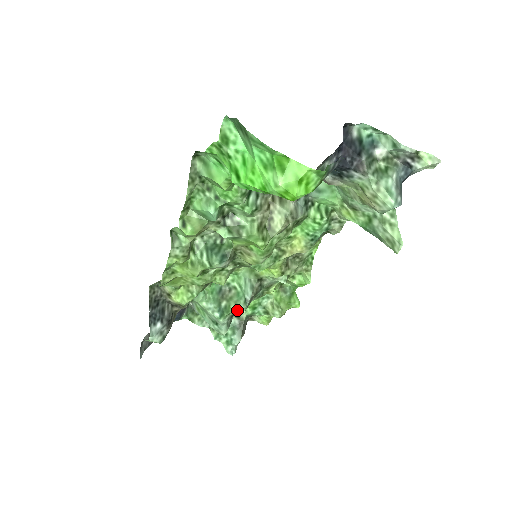
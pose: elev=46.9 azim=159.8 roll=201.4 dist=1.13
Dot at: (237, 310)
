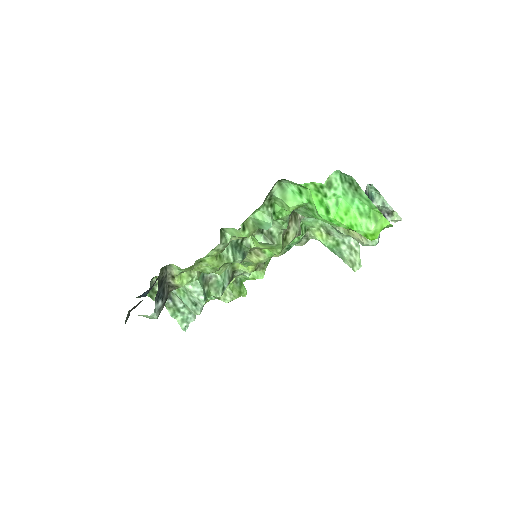
Dot at: (216, 295)
